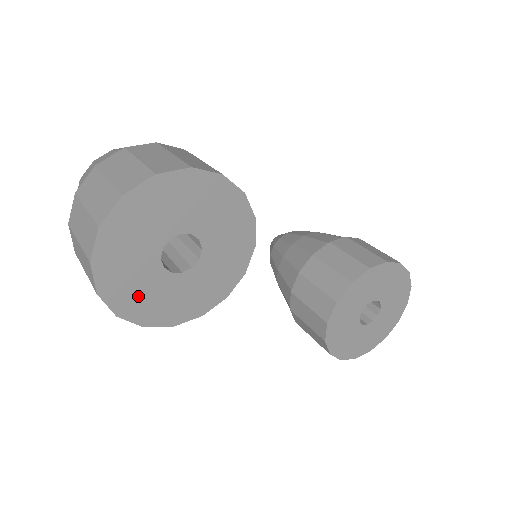
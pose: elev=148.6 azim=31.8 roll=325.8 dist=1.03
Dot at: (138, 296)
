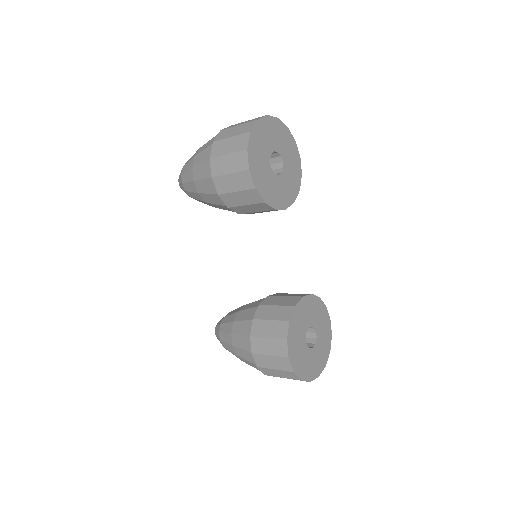
Dot at: (257, 154)
